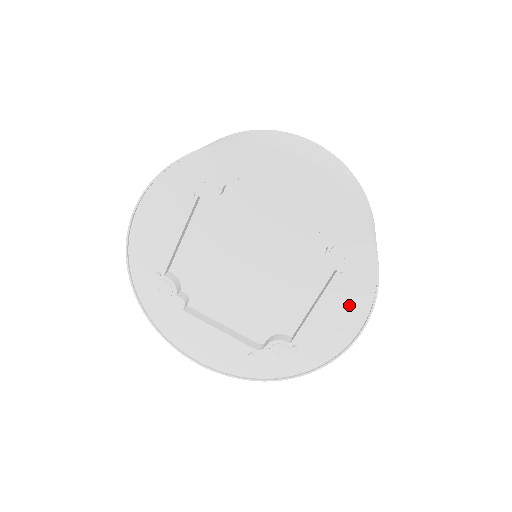
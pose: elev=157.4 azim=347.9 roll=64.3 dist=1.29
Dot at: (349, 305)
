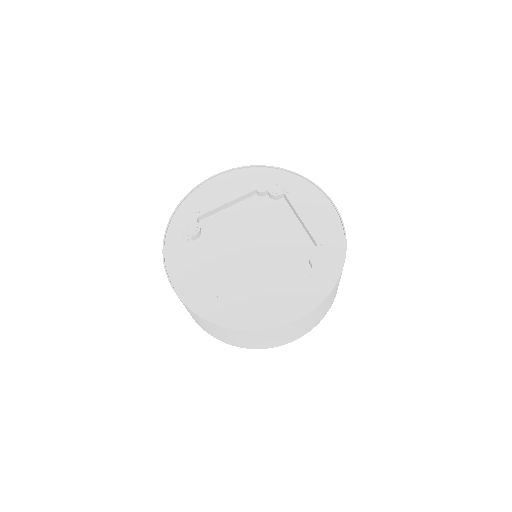
Dot at: (309, 198)
